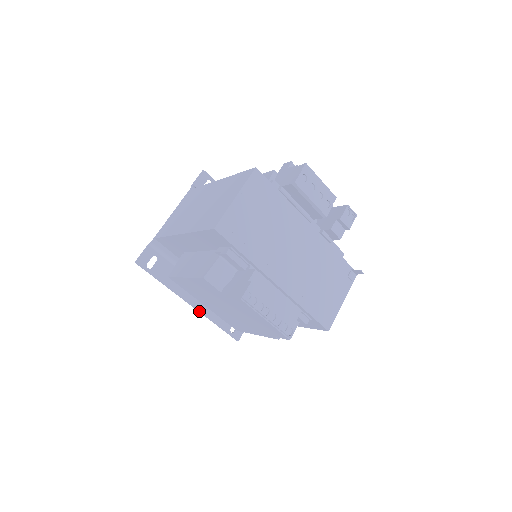
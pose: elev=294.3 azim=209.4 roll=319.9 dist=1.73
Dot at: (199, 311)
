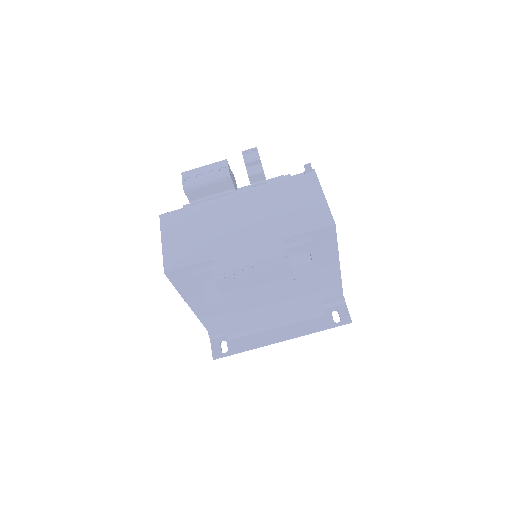
Dot at: (294, 337)
